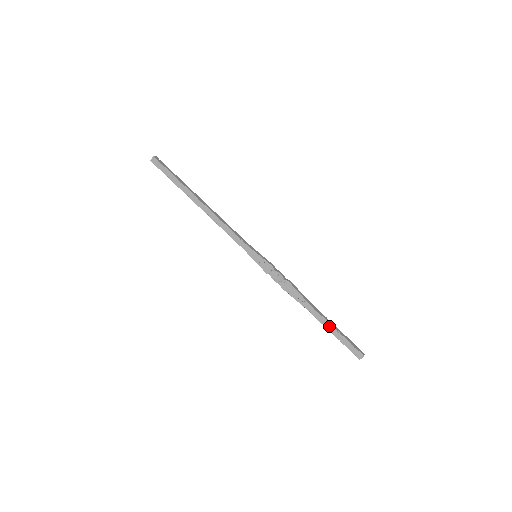
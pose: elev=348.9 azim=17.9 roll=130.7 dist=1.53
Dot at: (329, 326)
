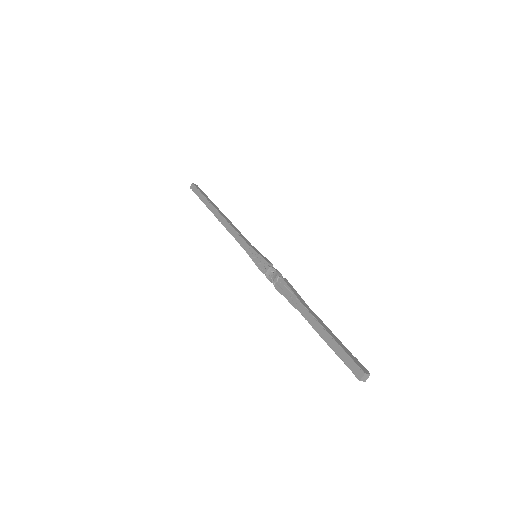
Dot at: (321, 330)
